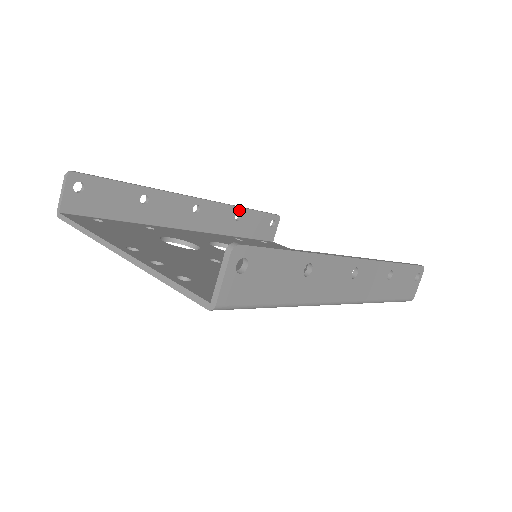
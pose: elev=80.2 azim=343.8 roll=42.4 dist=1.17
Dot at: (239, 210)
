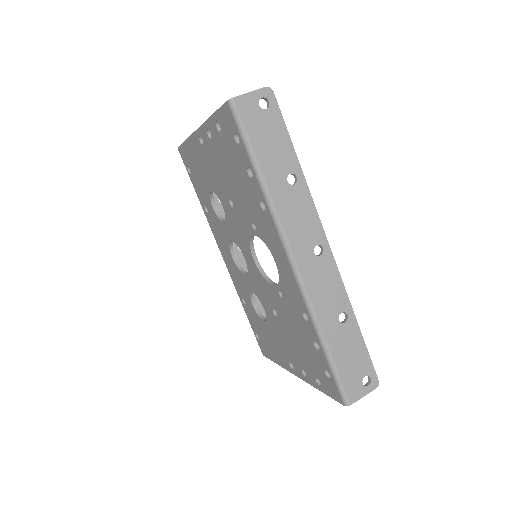
Dot at: occluded
